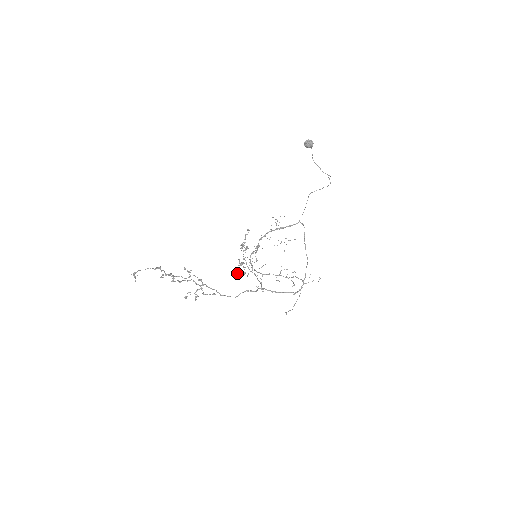
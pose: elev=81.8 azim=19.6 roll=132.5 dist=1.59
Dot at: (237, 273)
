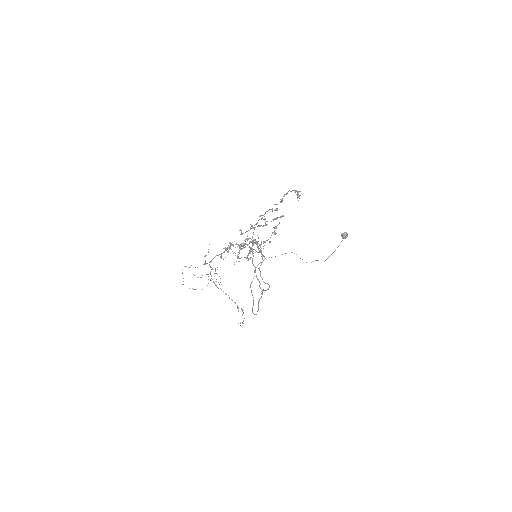
Dot at: (224, 248)
